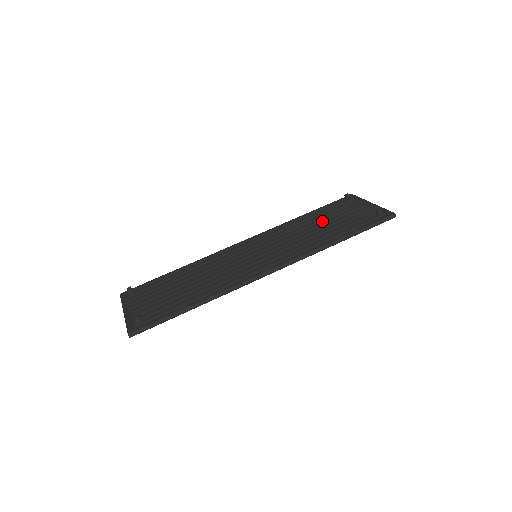
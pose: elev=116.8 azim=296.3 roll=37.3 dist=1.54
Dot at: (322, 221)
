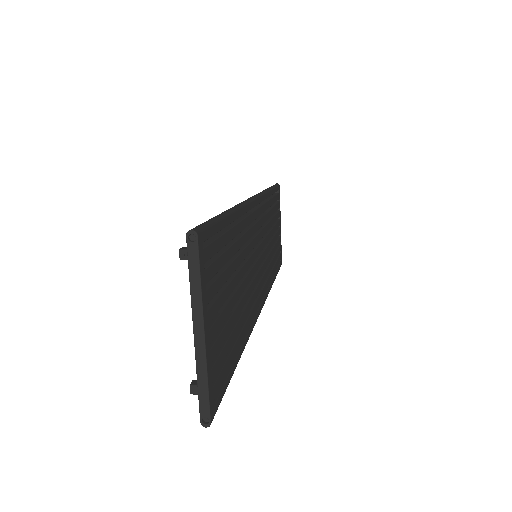
Dot at: occluded
